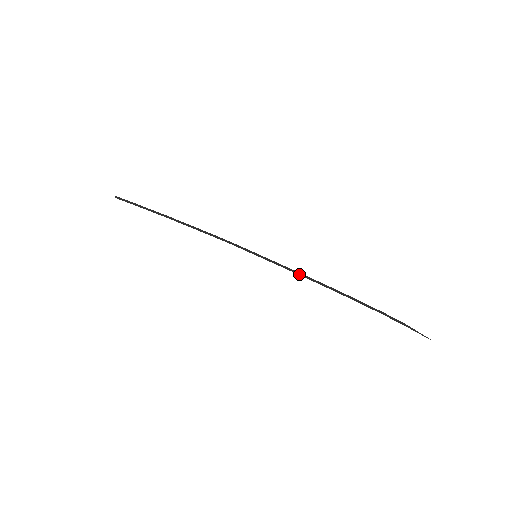
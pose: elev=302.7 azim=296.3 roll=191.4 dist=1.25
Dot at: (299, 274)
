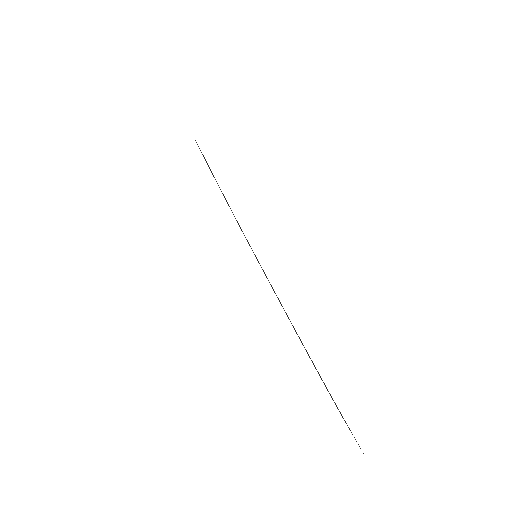
Dot at: occluded
